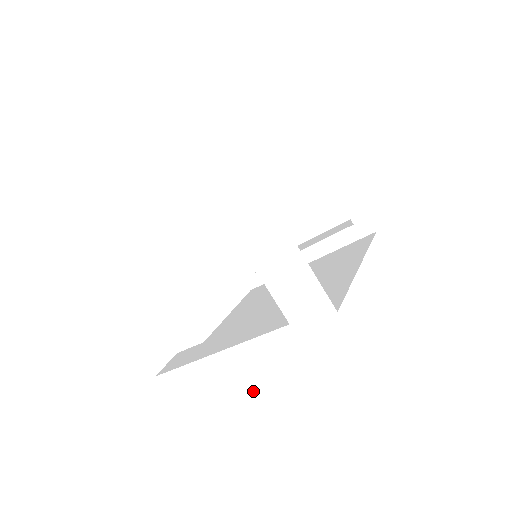
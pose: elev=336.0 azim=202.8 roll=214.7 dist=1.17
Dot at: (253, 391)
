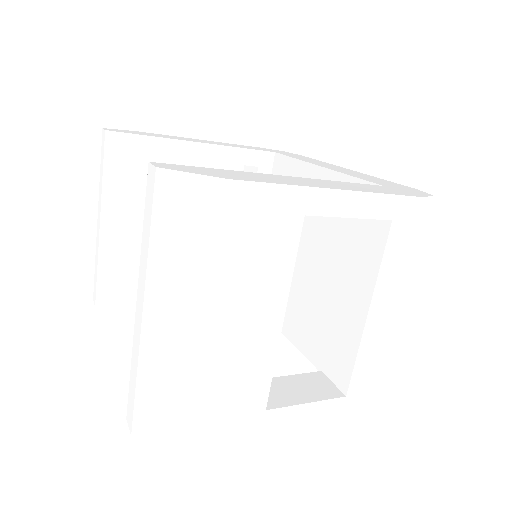
Dot at: (404, 302)
